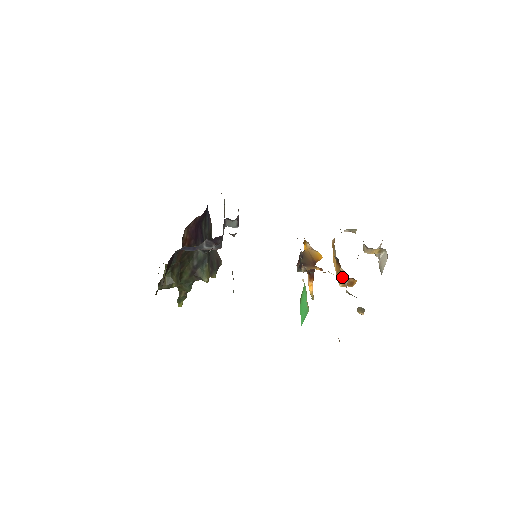
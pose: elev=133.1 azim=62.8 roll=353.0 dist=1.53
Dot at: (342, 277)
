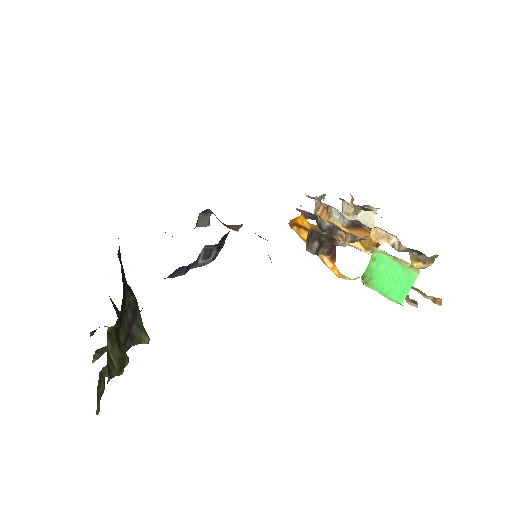
Dot at: (378, 238)
